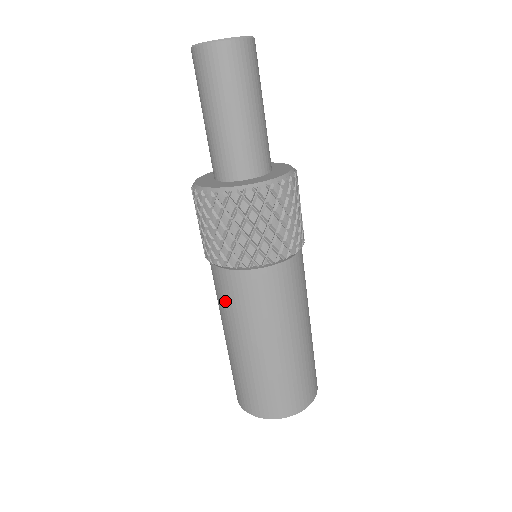
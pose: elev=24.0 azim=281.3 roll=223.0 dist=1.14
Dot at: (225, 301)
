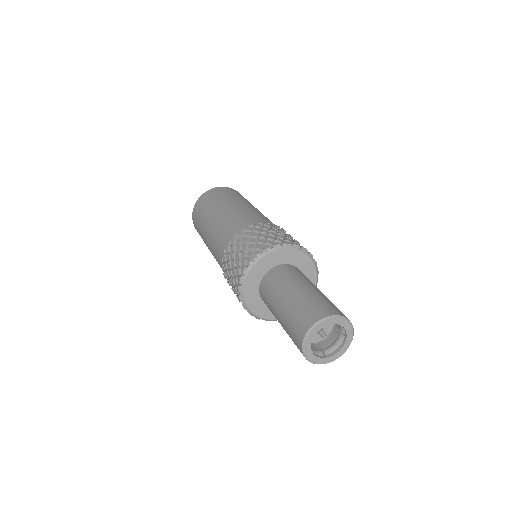
Dot at: occluded
